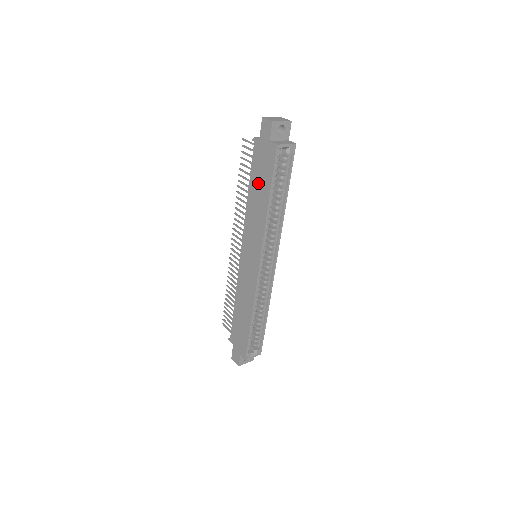
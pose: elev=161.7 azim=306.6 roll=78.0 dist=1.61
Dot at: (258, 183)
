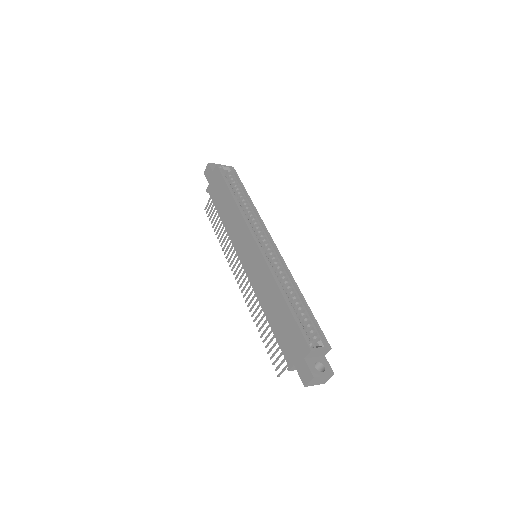
Dot at: (221, 201)
